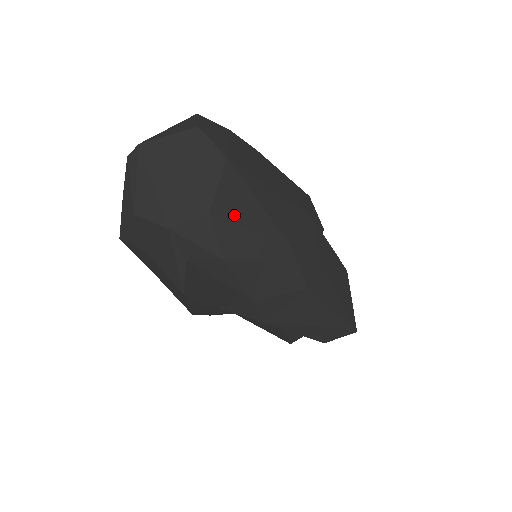
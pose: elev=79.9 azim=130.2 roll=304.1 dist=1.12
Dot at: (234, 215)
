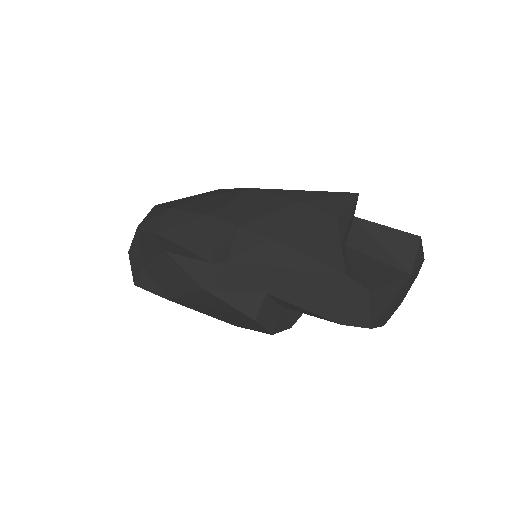
Dot at: occluded
